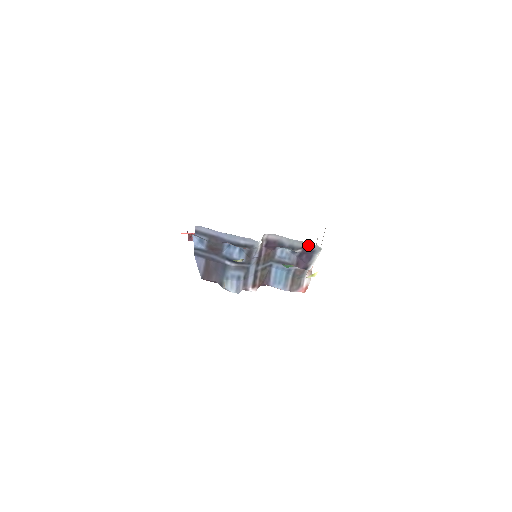
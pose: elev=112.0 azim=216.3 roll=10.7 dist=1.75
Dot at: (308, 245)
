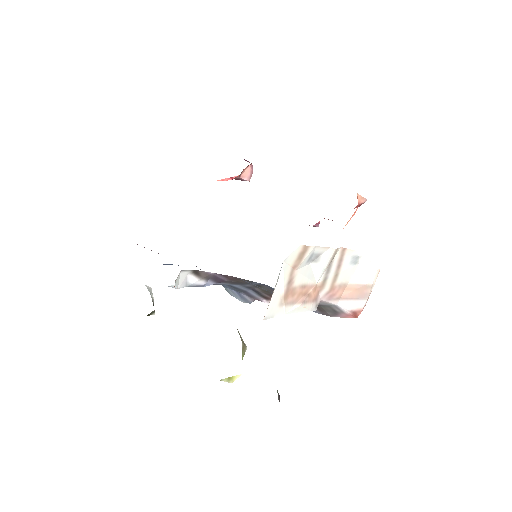
Dot at: occluded
